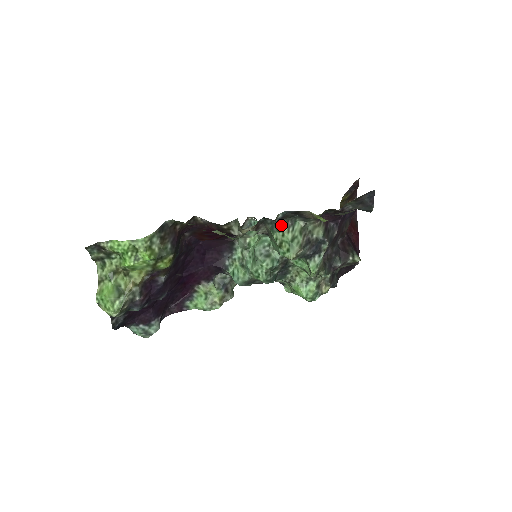
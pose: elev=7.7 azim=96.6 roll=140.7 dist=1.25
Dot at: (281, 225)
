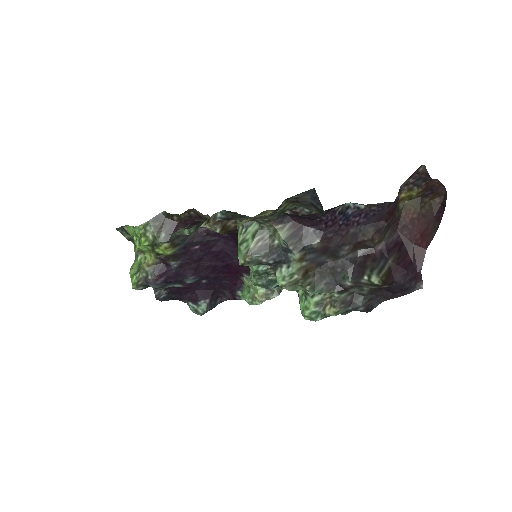
Dot at: occluded
